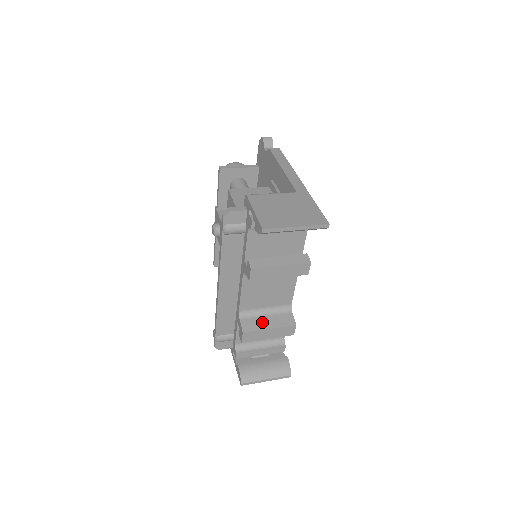
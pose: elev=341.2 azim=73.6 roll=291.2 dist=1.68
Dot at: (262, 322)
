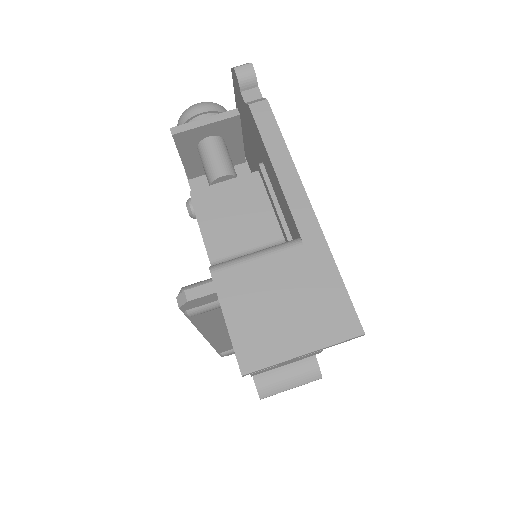
Dot at: occluded
